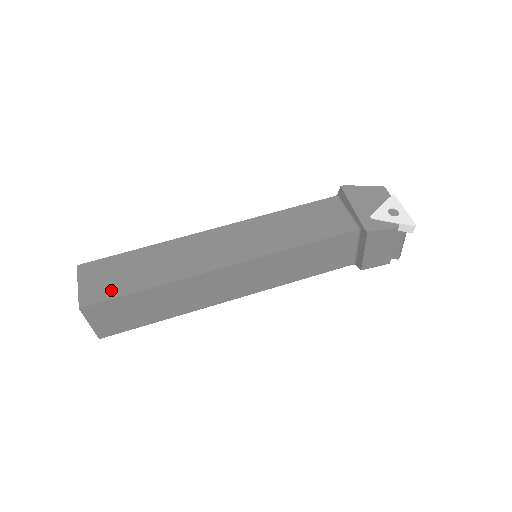
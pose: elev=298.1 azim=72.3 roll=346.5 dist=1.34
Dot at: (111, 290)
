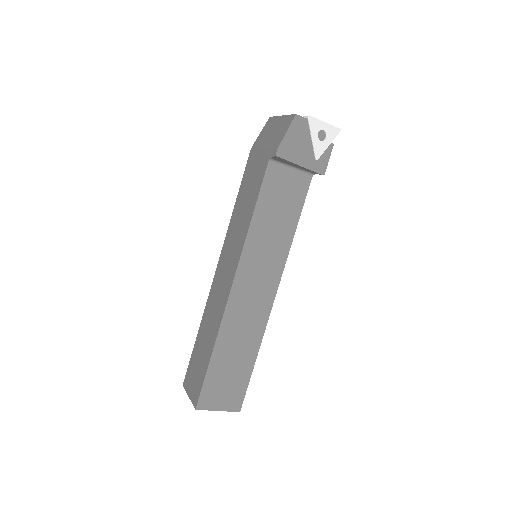
Dot at: (239, 387)
